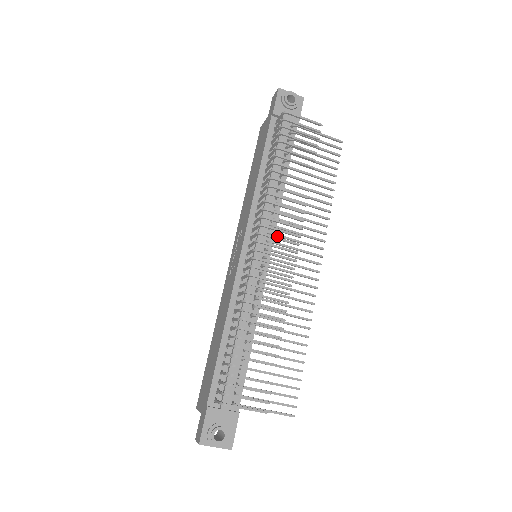
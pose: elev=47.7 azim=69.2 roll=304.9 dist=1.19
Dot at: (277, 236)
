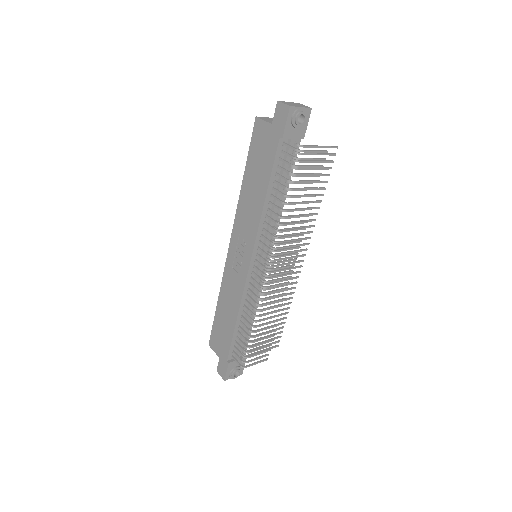
Dot at: occluded
